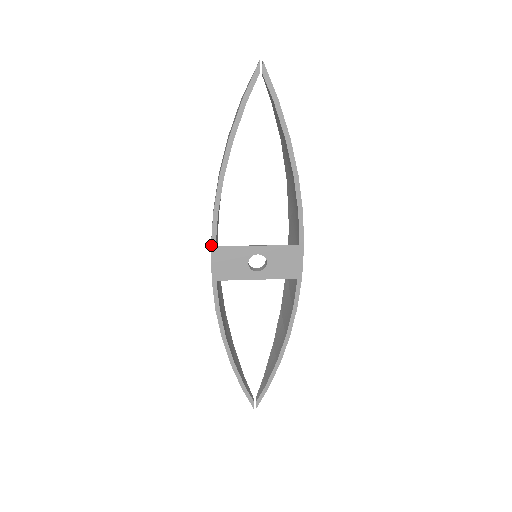
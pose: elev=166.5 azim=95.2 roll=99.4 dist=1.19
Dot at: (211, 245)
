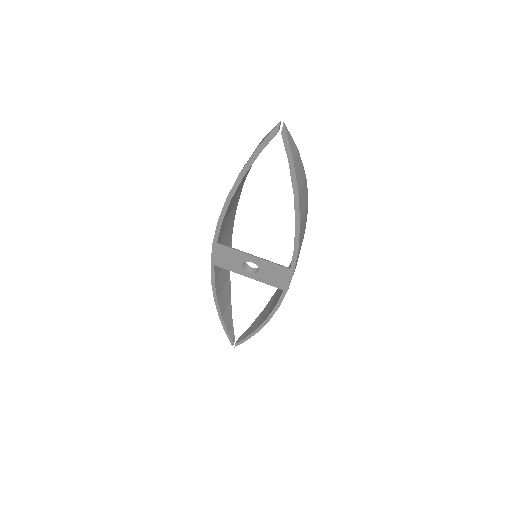
Dot at: (213, 242)
